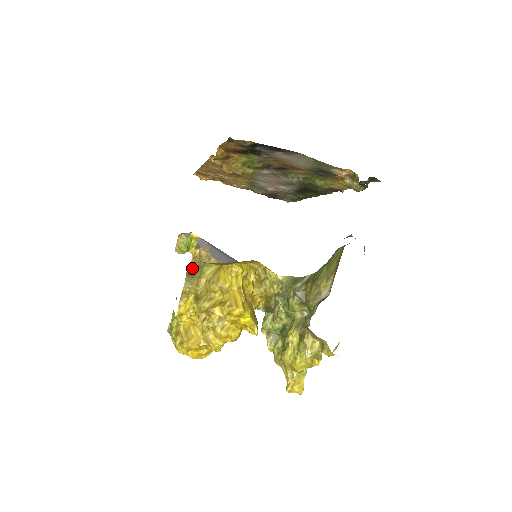
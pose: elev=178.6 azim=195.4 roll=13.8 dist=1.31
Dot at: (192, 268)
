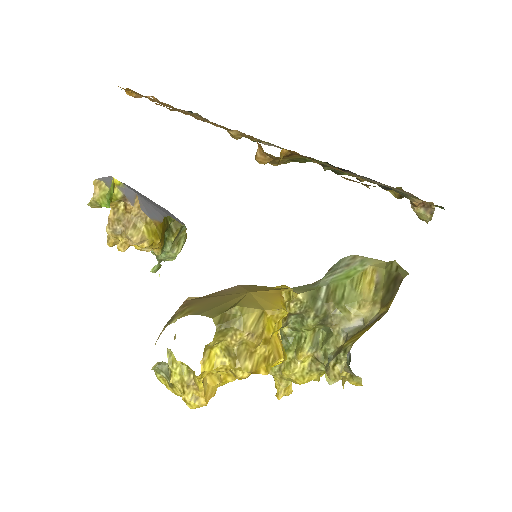
Dot at: (111, 226)
